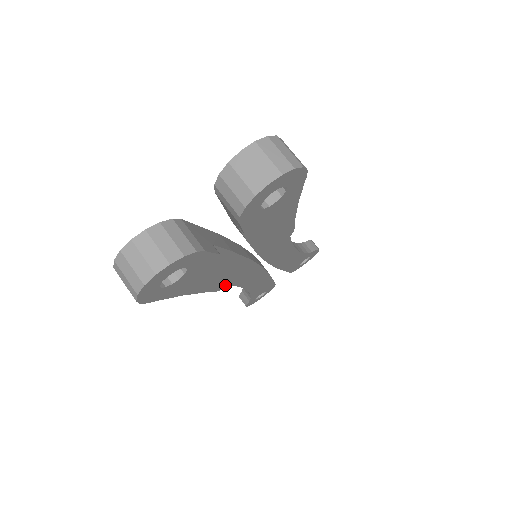
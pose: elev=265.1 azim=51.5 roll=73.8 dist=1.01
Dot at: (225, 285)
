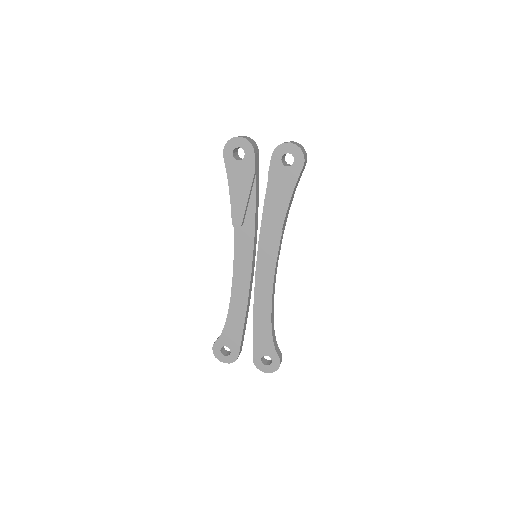
Dot at: (237, 225)
